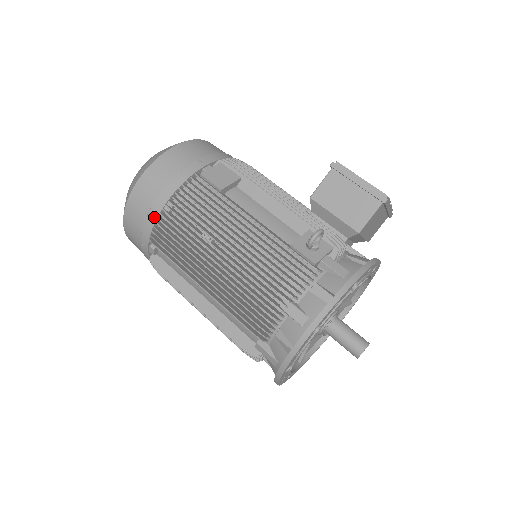
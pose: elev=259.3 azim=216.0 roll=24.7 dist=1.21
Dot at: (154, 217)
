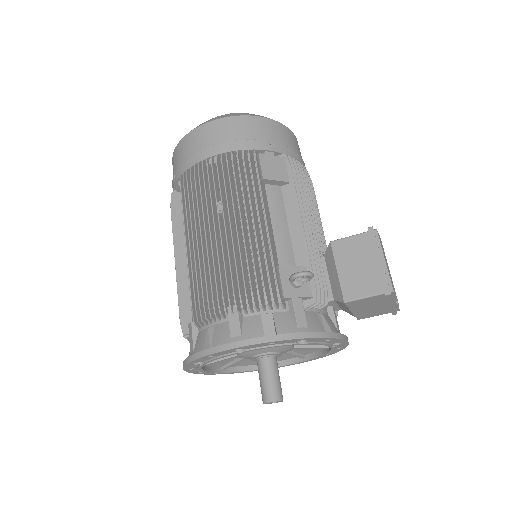
Dot at: (197, 160)
